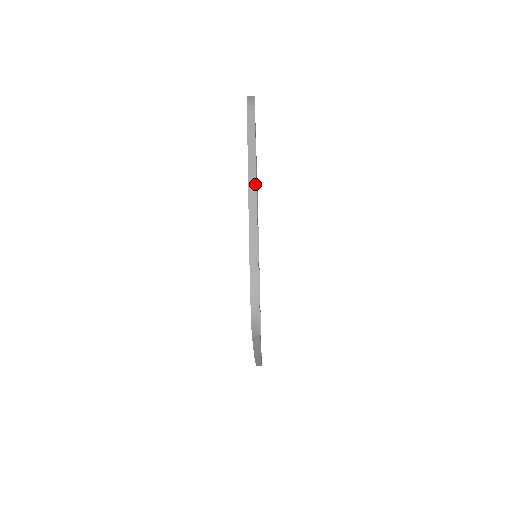
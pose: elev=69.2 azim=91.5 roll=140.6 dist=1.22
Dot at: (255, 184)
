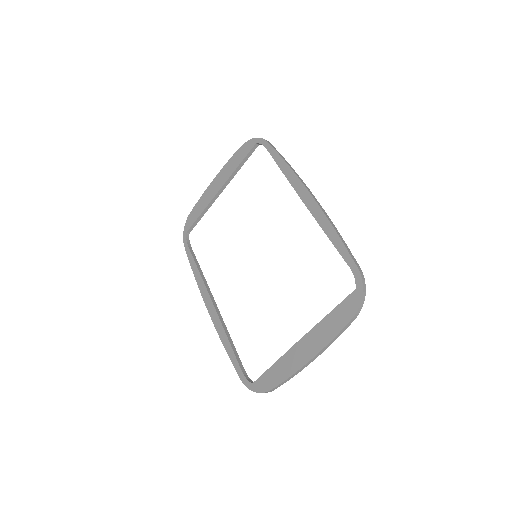
Dot at: occluded
